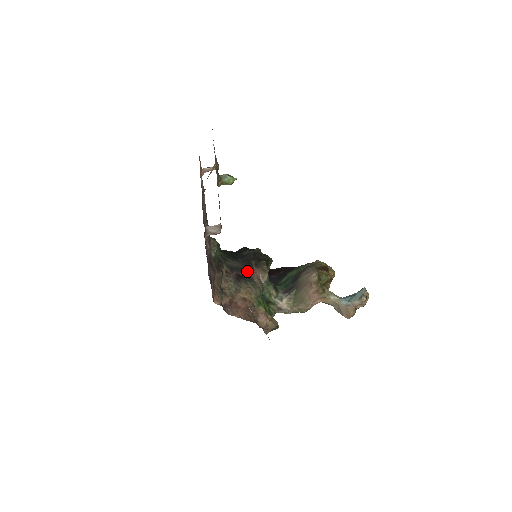
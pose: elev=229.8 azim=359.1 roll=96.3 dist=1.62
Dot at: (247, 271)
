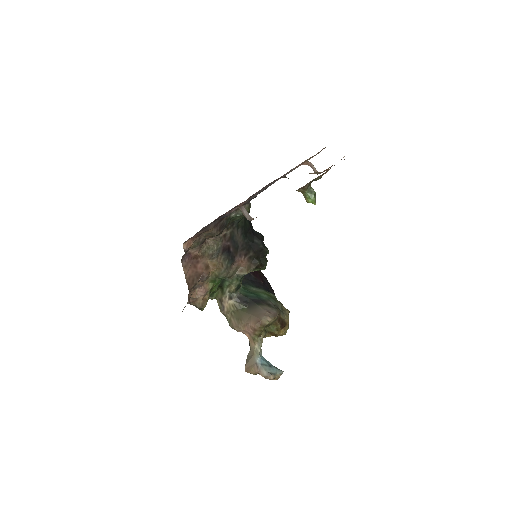
Dot at: (239, 253)
